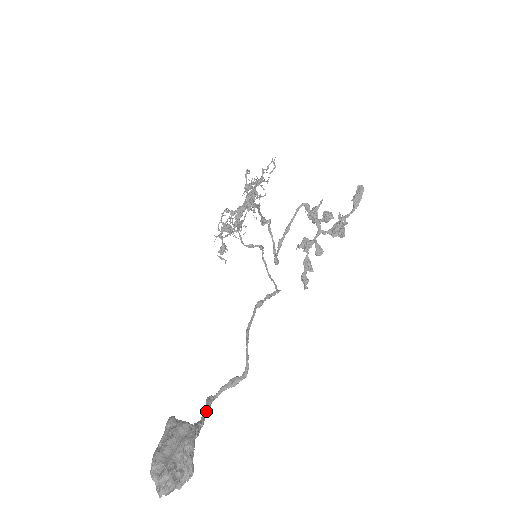
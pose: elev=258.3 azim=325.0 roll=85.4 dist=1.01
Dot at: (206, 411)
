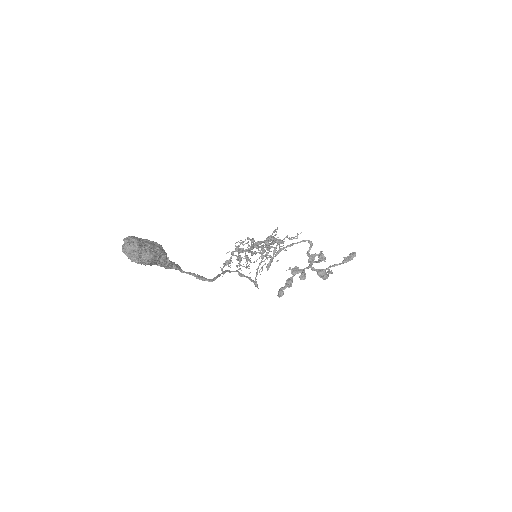
Dot at: (175, 264)
